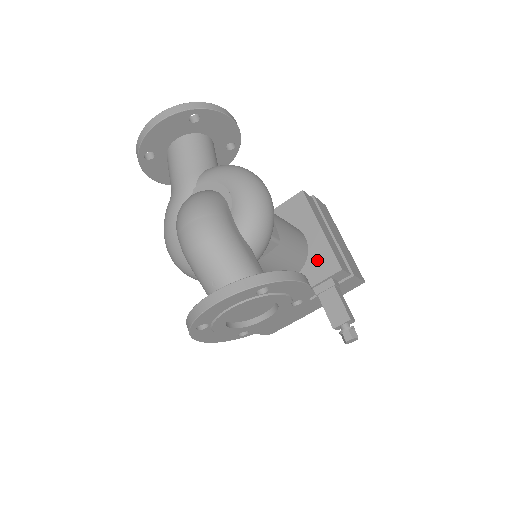
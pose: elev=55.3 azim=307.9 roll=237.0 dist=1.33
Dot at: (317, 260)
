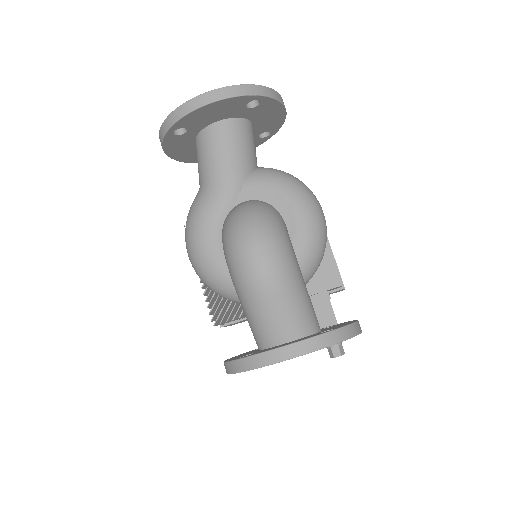
Dot at: occluded
